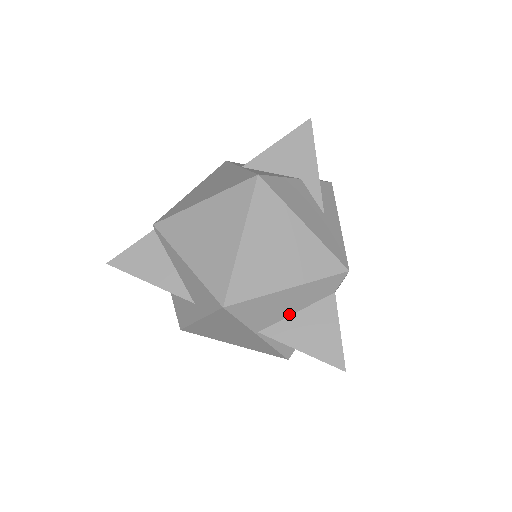
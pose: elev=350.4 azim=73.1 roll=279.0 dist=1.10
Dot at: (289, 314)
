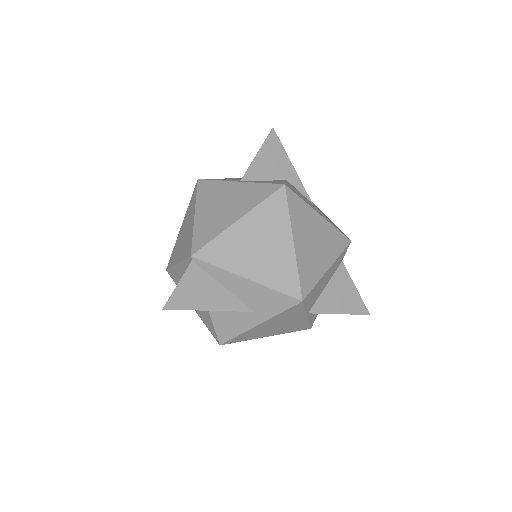
Dot at: (323, 290)
